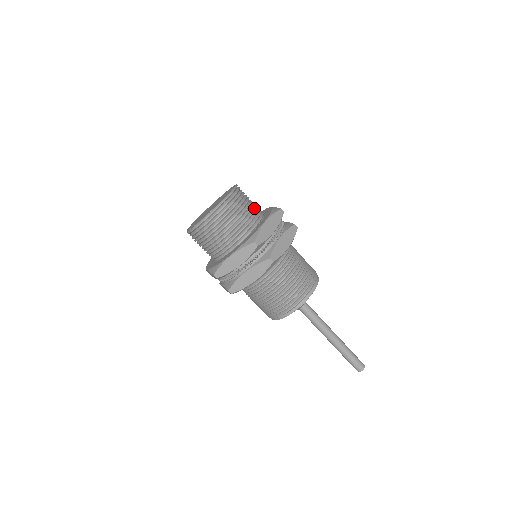
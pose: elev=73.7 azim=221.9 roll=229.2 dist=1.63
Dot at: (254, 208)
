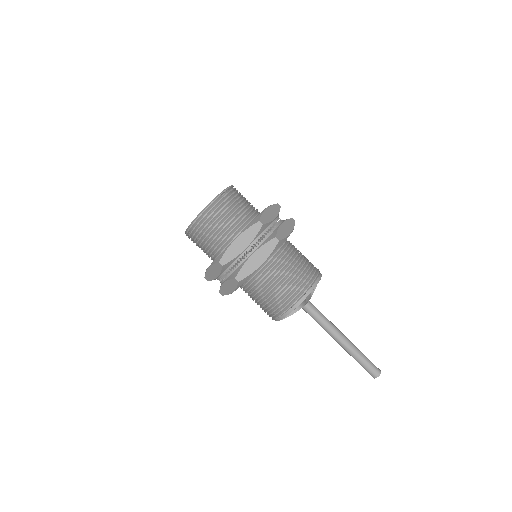
Dot at: occluded
